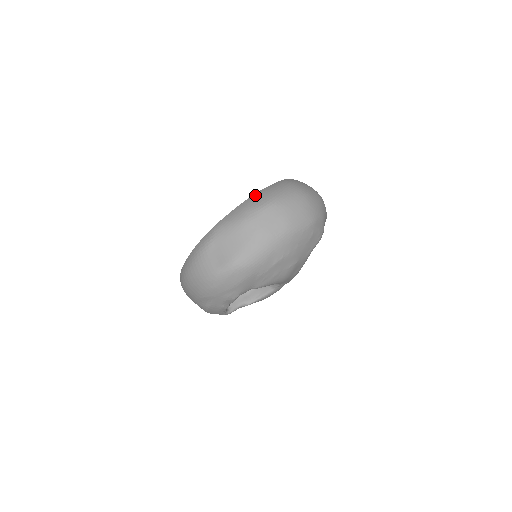
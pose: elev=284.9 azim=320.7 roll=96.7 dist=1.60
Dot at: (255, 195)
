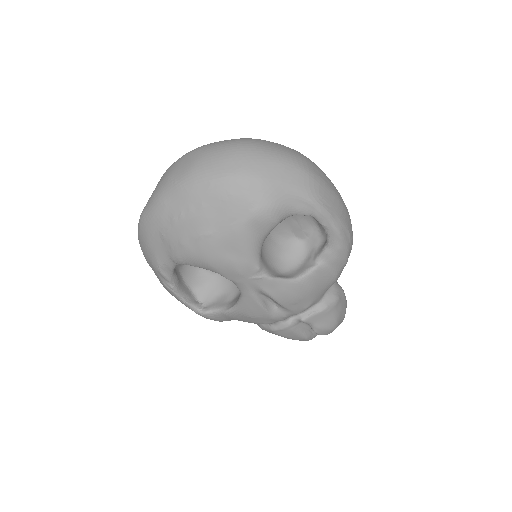
Dot at: occluded
